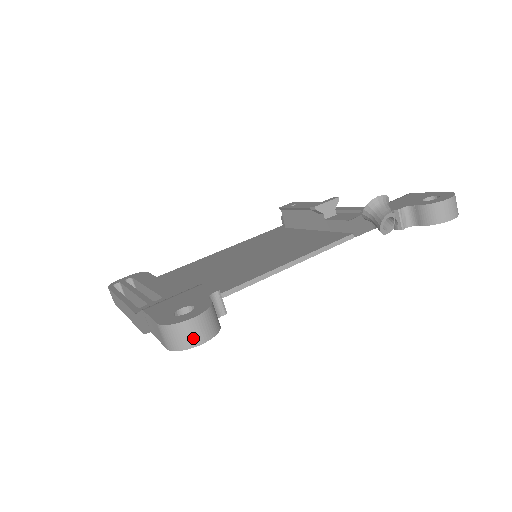
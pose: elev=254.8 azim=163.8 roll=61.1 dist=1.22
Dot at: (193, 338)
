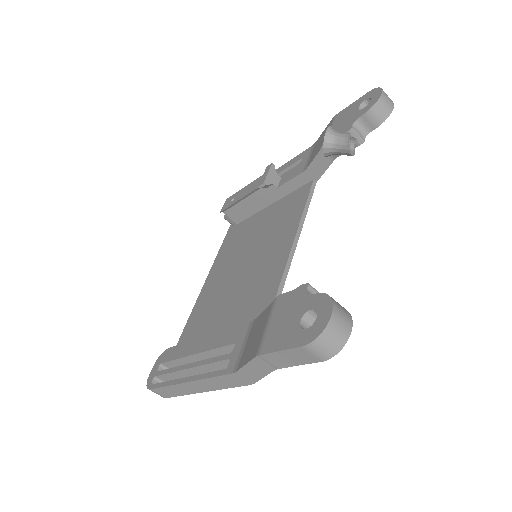
Dot at: (343, 330)
